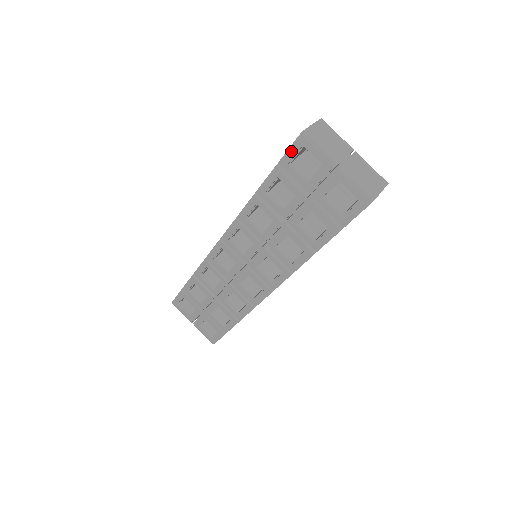
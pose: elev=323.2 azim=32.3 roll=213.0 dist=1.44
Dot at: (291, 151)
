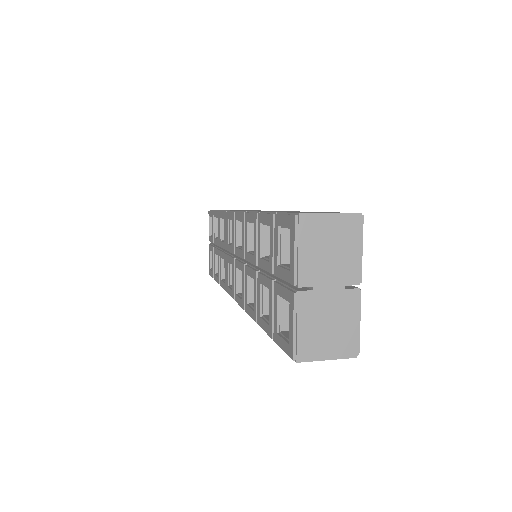
Dot at: (284, 218)
